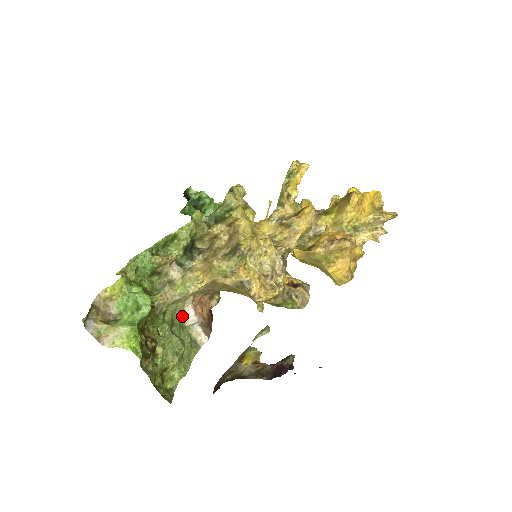
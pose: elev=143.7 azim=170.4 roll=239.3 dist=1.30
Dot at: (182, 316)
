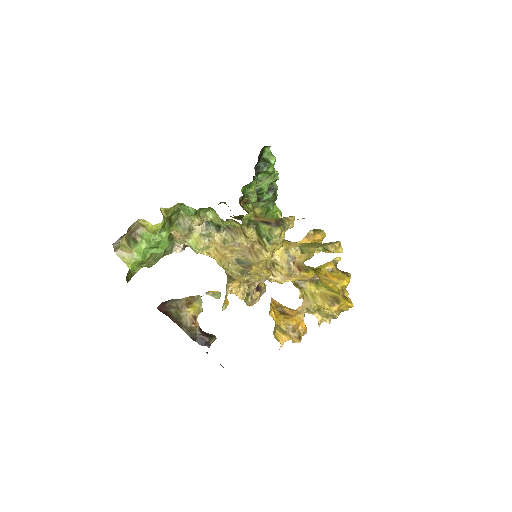
Dot at: occluded
